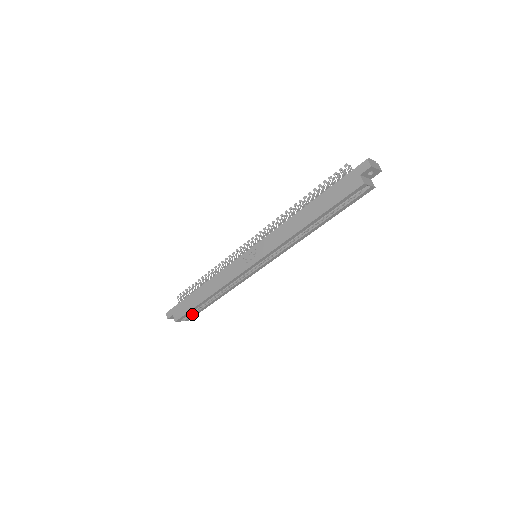
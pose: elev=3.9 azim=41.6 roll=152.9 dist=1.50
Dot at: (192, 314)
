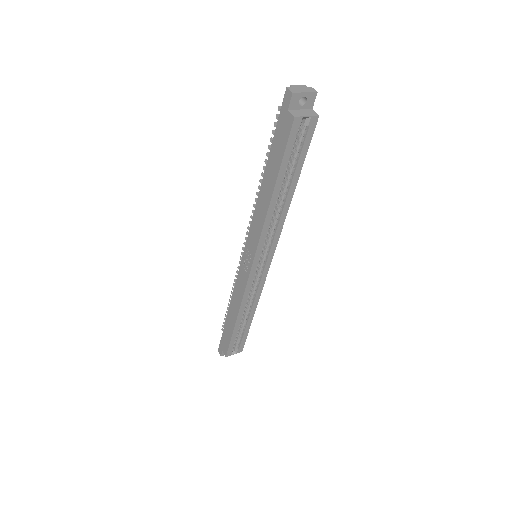
Dot at: (239, 343)
